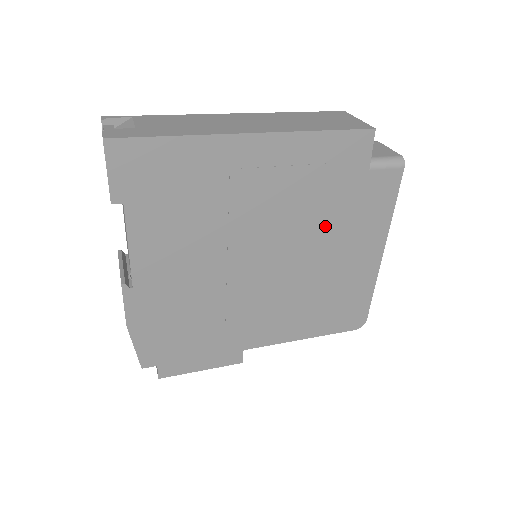
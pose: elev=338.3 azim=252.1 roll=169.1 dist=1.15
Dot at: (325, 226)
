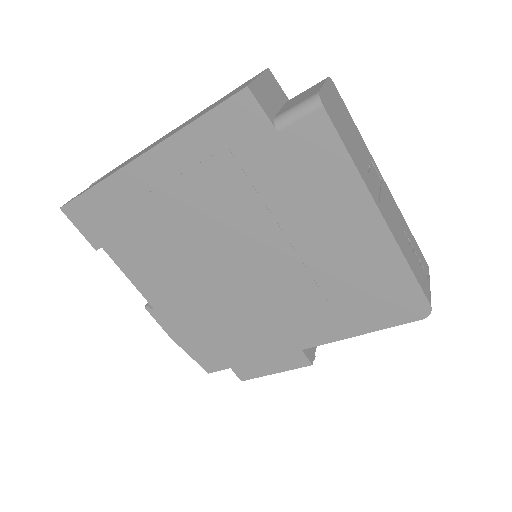
Dot at: (276, 211)
